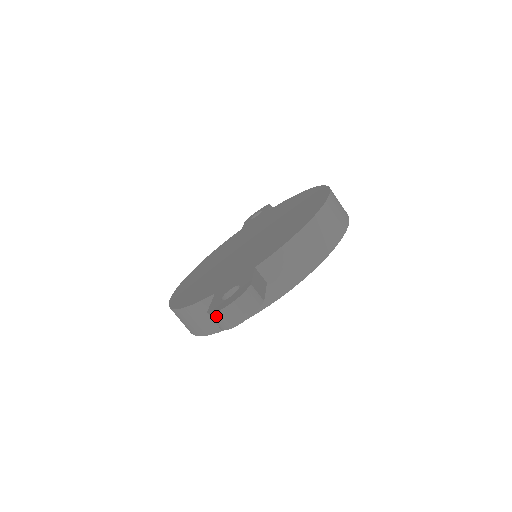
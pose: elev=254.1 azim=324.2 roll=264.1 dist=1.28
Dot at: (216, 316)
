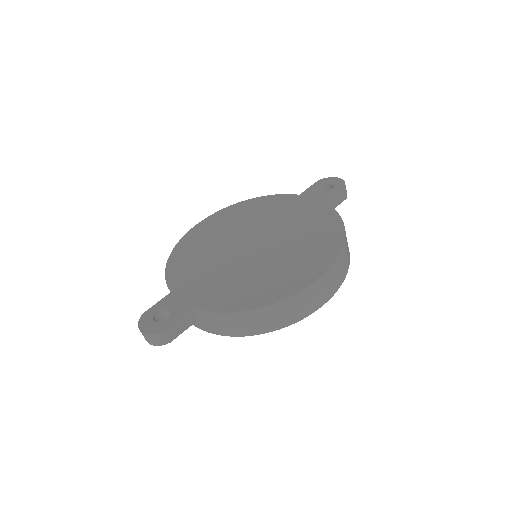
Dot at: (139, 326)
